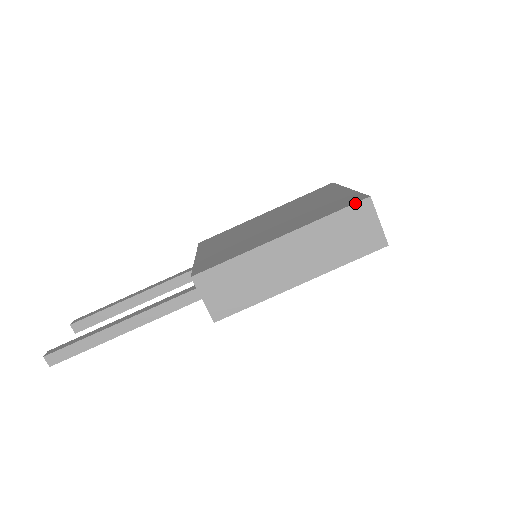
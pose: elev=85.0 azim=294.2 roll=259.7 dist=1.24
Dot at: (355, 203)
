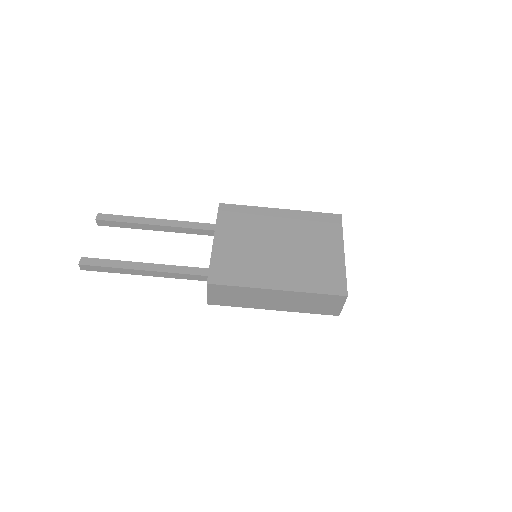
Dot at: (336, 295)
